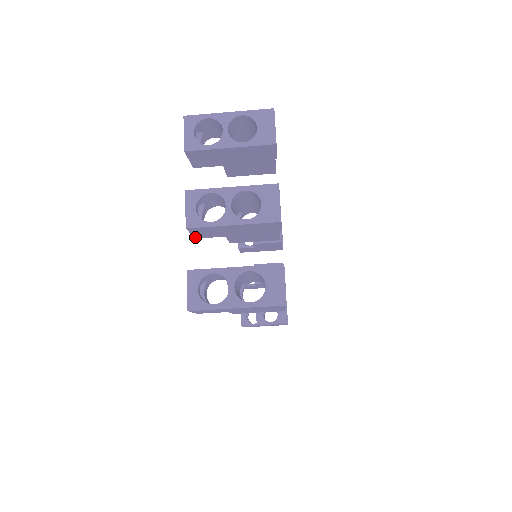
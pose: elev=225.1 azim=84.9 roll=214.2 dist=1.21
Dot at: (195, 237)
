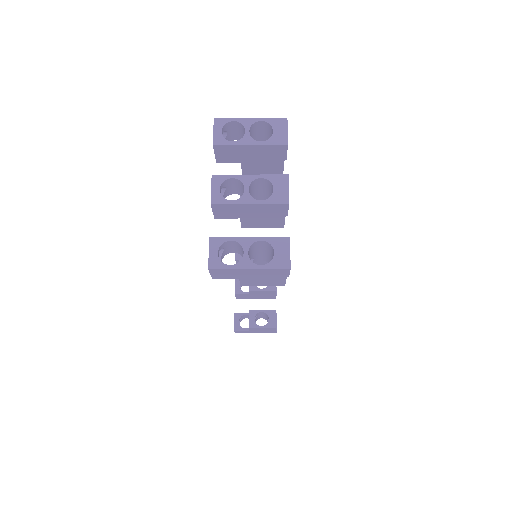
Dot at: (215, 217)
